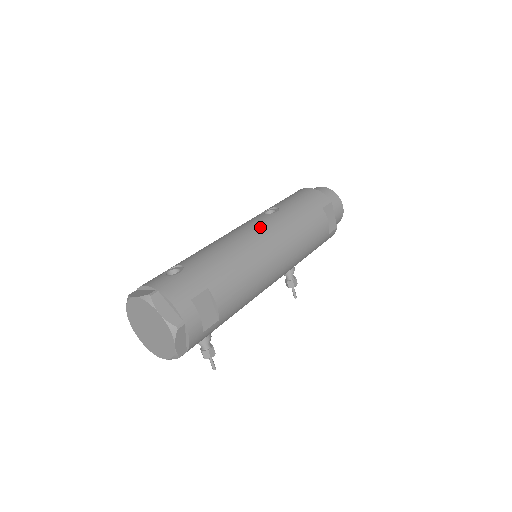
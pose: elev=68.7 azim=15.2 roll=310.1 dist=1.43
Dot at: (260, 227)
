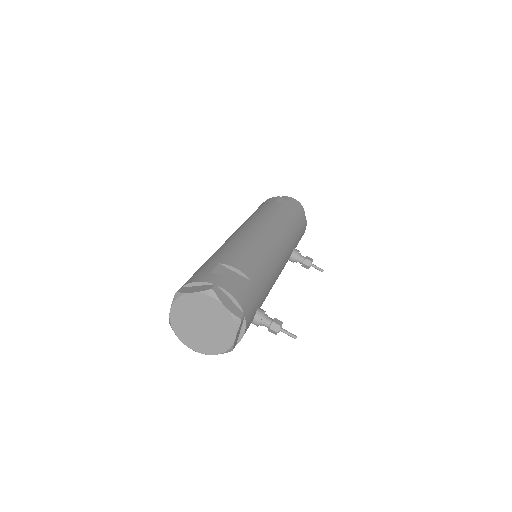
Dot at: occluded
